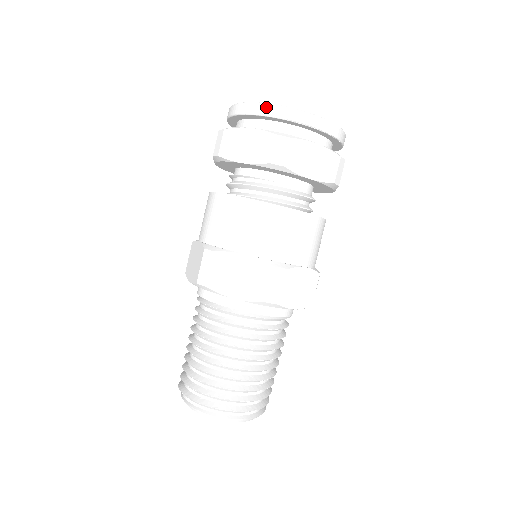
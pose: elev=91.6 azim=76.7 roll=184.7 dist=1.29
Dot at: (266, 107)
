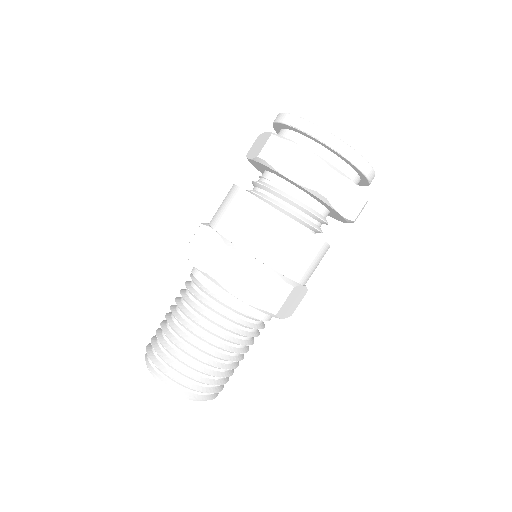
Dot at: (282, 115)
